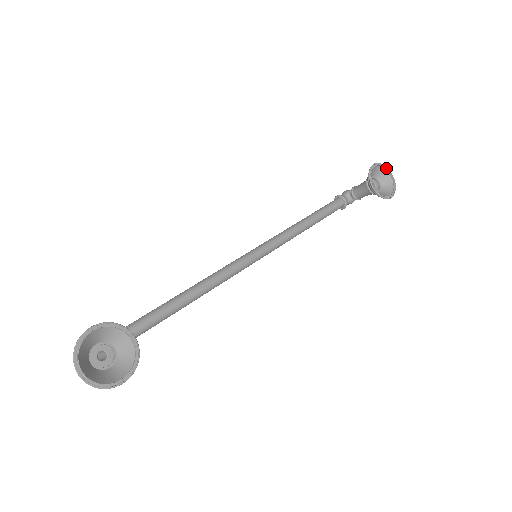
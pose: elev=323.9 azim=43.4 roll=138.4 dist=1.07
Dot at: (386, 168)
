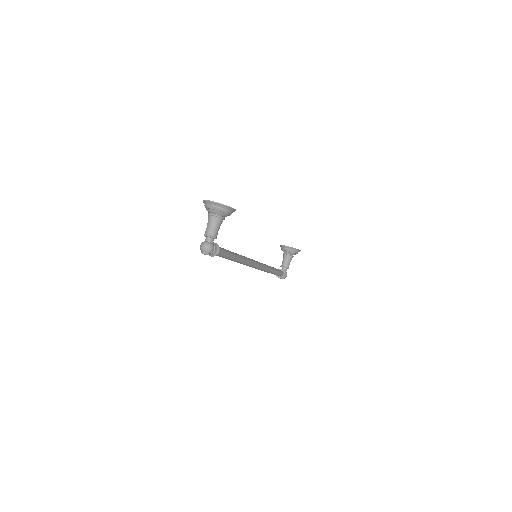
Dot at: occluded
